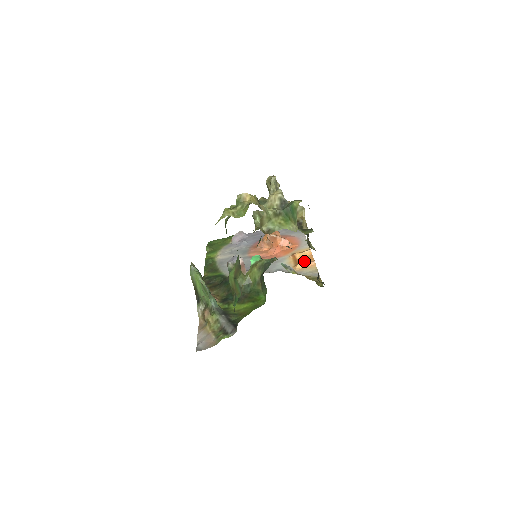
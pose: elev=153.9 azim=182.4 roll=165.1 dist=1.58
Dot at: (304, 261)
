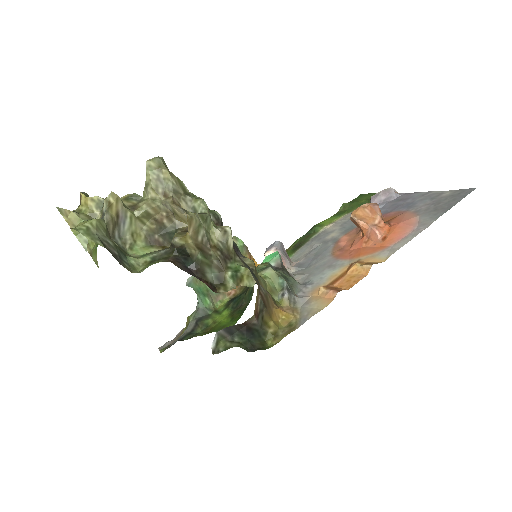
Dot at: (342, 283)
